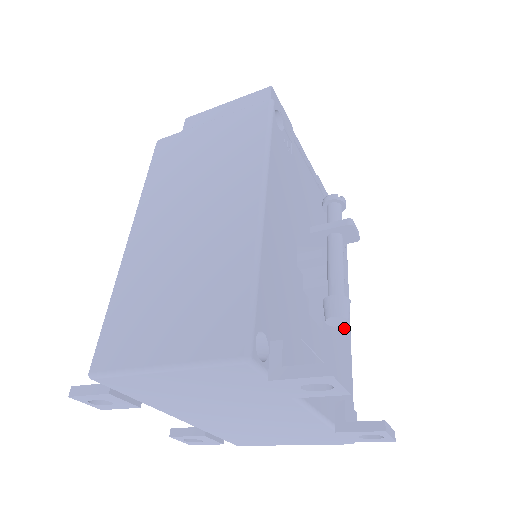
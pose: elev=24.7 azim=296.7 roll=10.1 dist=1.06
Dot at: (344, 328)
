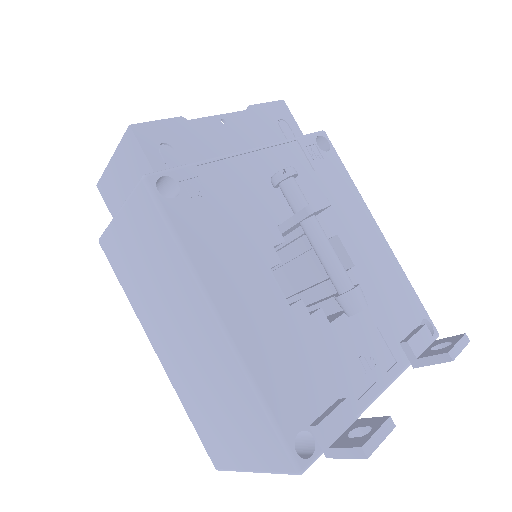
Dot at: (375, 250)
